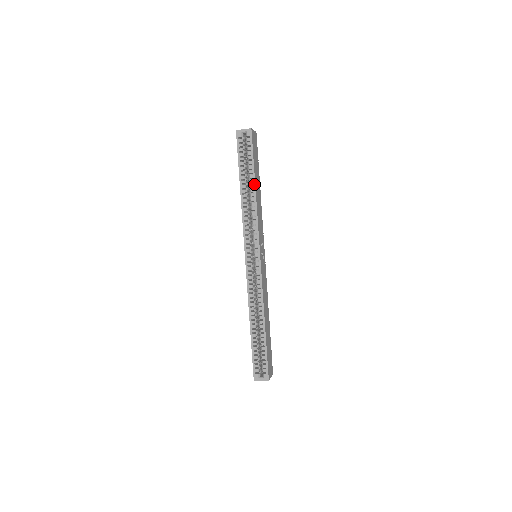
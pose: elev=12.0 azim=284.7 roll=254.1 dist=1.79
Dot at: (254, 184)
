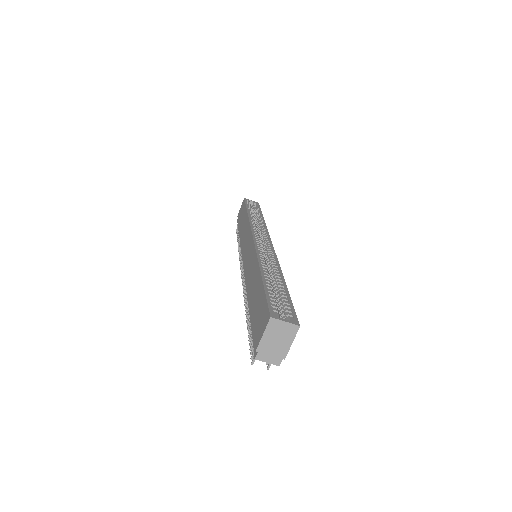
Dot at: (262, 217)
